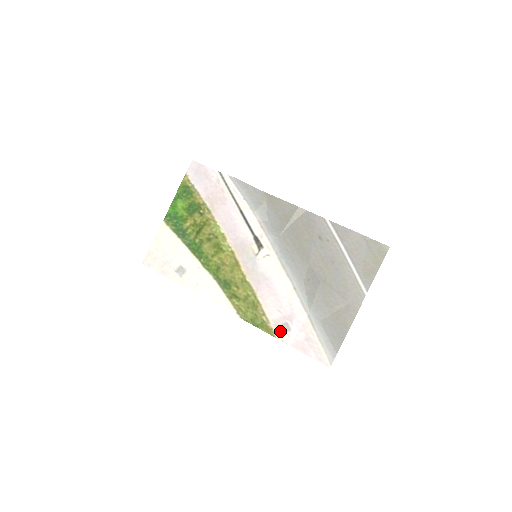
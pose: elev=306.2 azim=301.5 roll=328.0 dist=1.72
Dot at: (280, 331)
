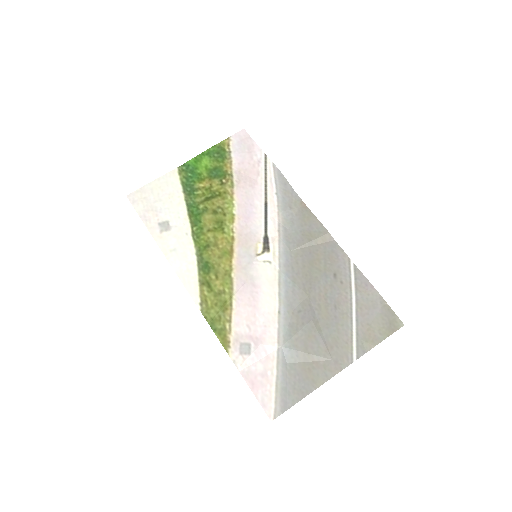
Dot at: (237, 349)
